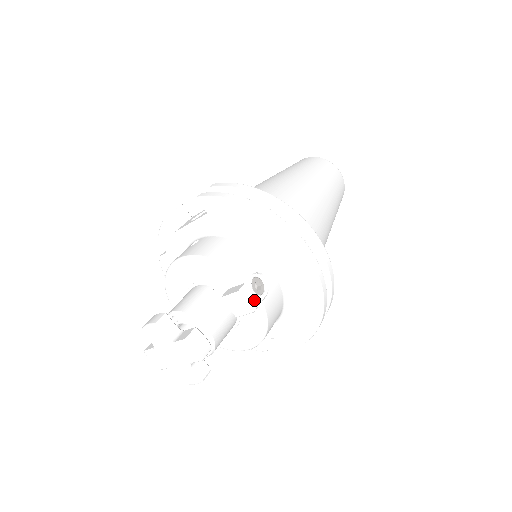
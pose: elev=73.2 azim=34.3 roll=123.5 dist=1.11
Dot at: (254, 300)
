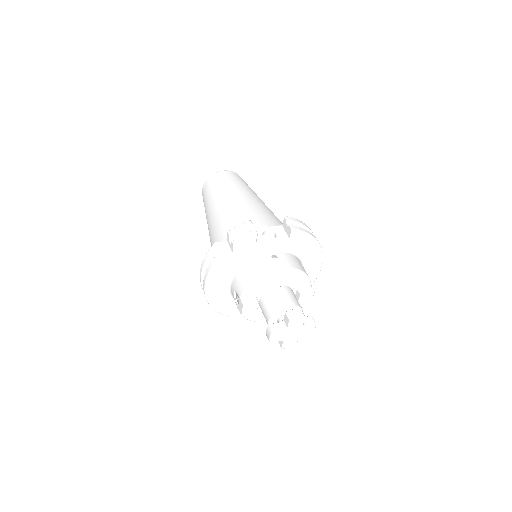
Dot at: occluded
